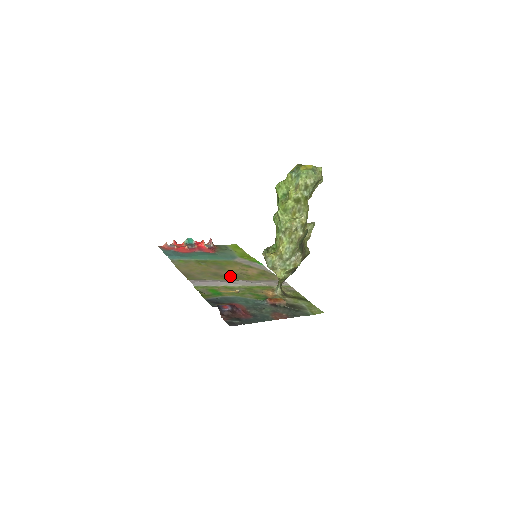
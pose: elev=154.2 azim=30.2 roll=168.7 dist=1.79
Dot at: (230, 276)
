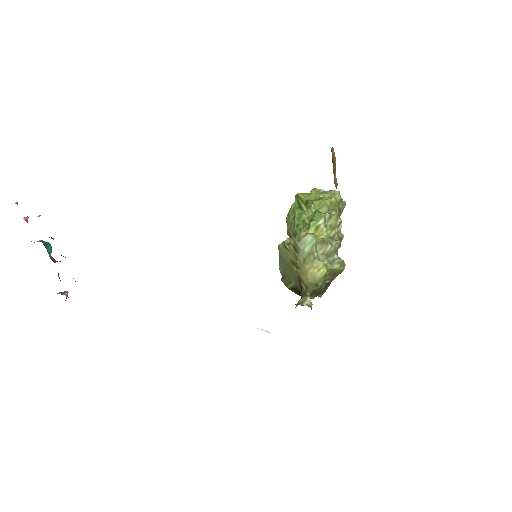
Dot at: occluded
